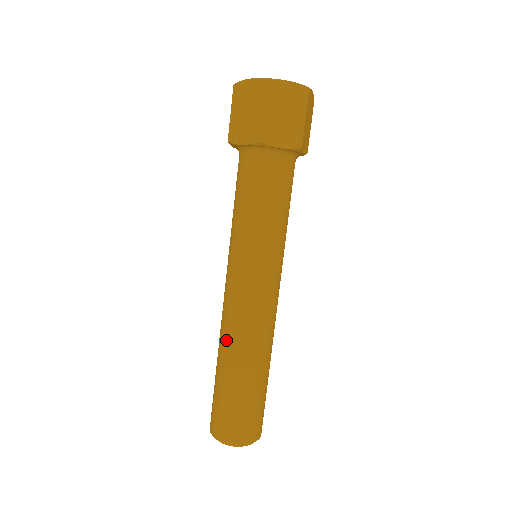
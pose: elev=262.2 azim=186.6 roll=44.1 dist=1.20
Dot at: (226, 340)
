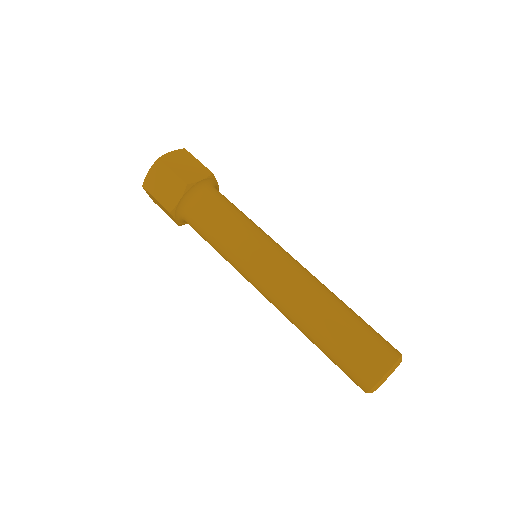
Dot at: (292, 323)
